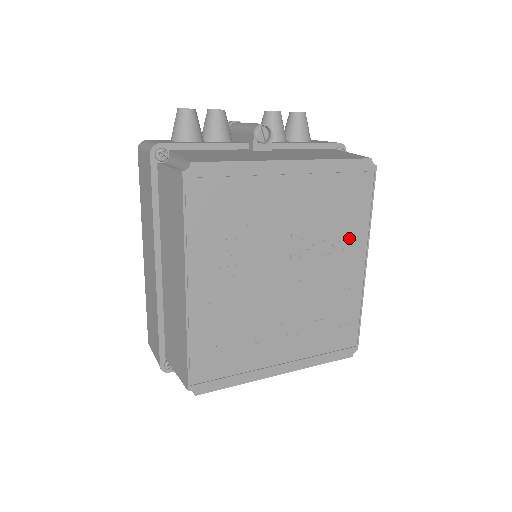
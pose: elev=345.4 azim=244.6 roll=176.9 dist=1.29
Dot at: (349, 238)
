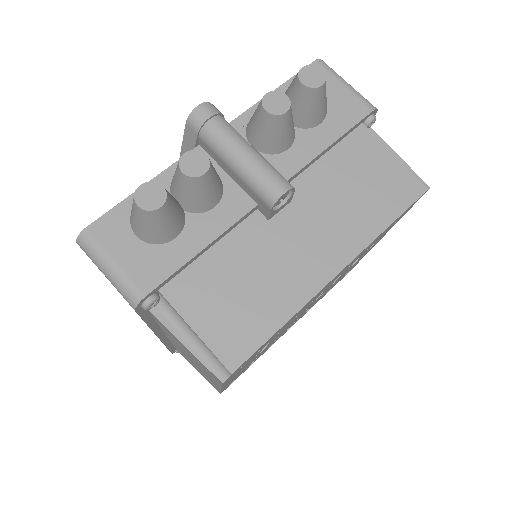
Dot at: occluded
